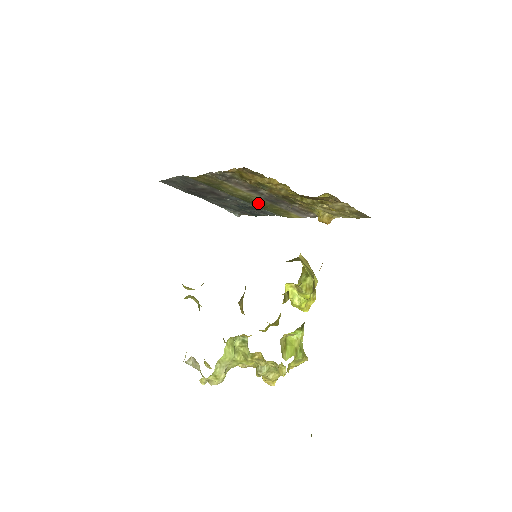
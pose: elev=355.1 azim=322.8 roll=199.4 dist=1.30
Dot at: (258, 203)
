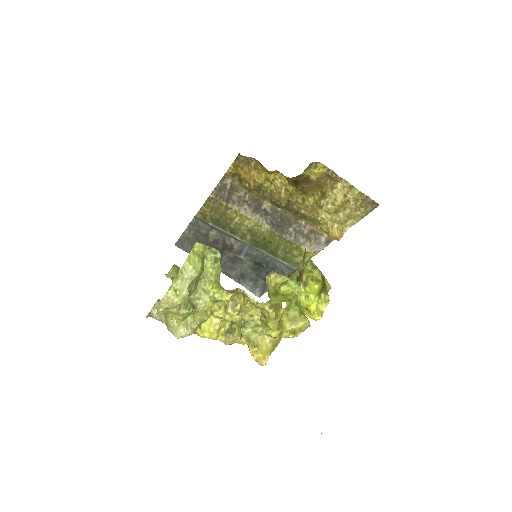
Dot at: (268, 241)
